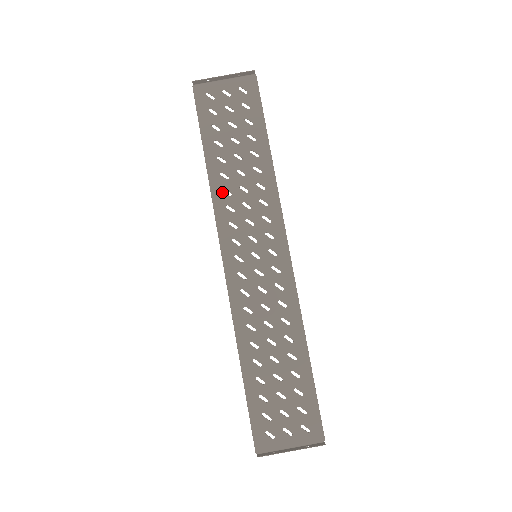
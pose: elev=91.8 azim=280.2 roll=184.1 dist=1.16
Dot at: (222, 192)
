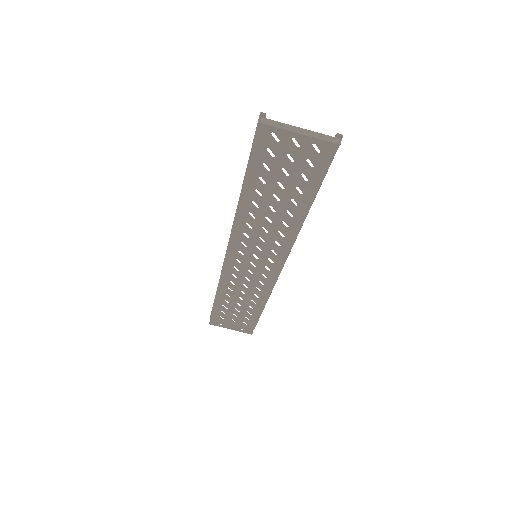
Dot at: (247, 214)
